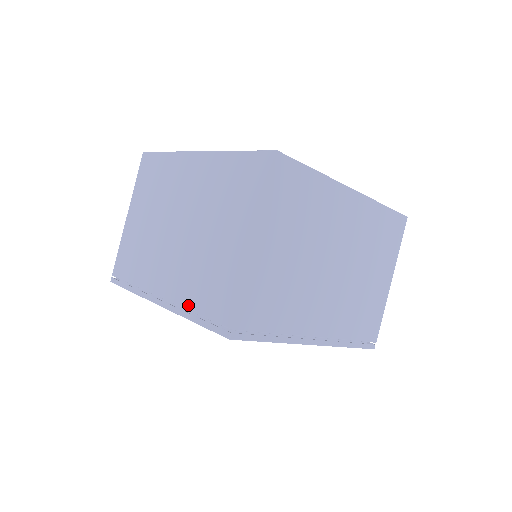
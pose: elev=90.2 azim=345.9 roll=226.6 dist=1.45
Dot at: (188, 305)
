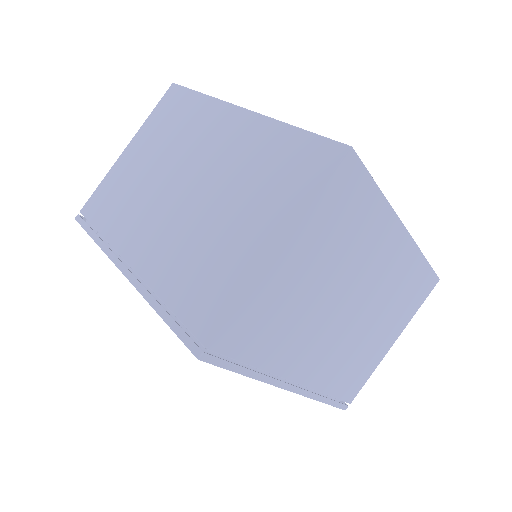
Dot at: (160, 290)
